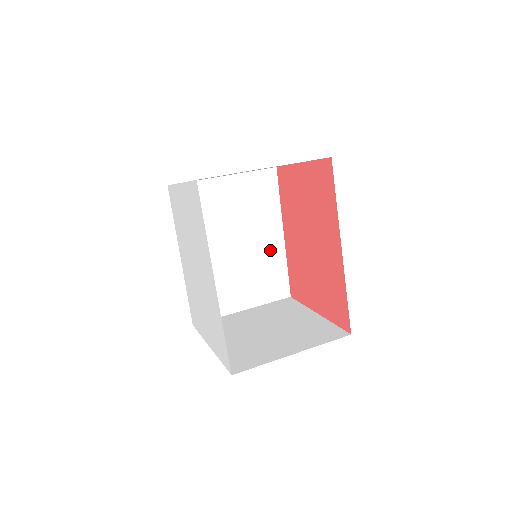
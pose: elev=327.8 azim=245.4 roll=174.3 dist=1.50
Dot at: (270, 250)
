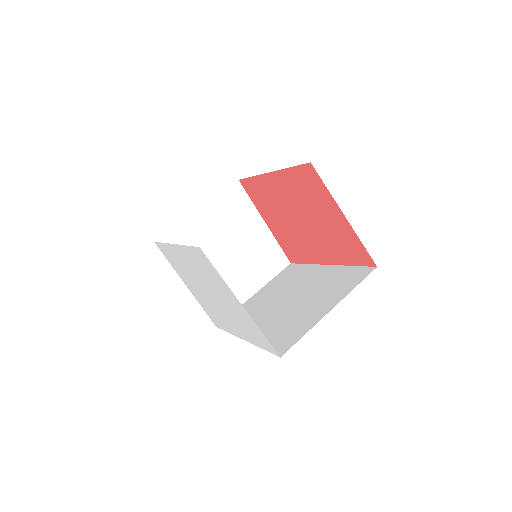
Dot at: occluded
